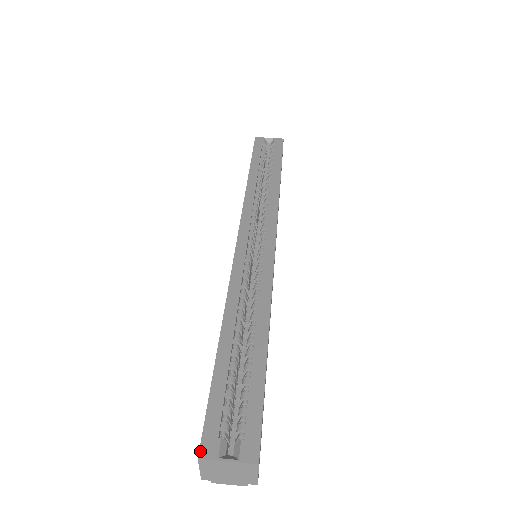
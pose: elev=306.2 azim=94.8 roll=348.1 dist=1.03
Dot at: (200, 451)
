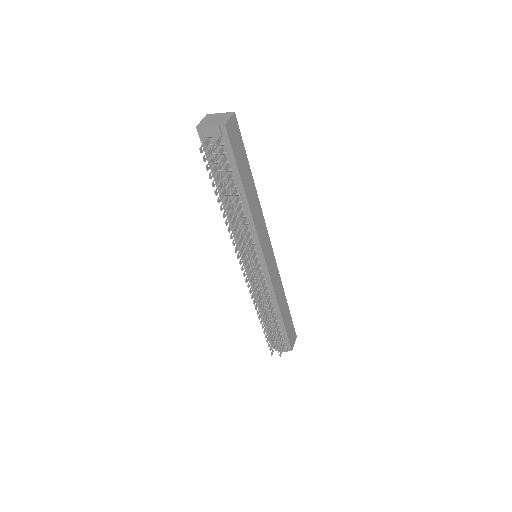
Dot at: occluded
